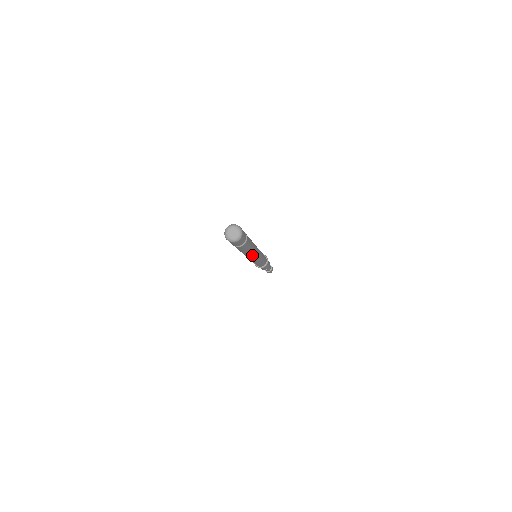
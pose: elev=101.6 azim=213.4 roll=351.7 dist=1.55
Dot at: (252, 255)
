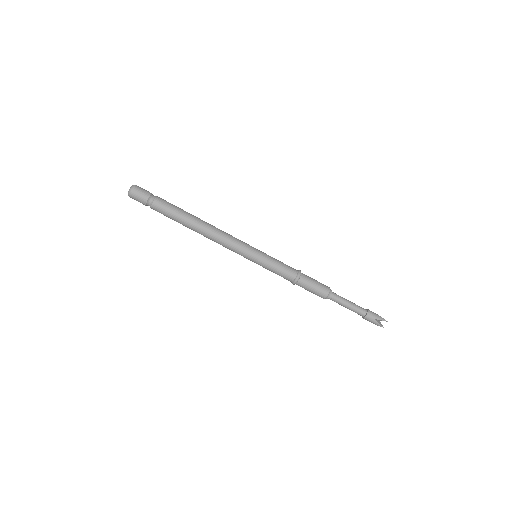
Dot at: (207, 236)
